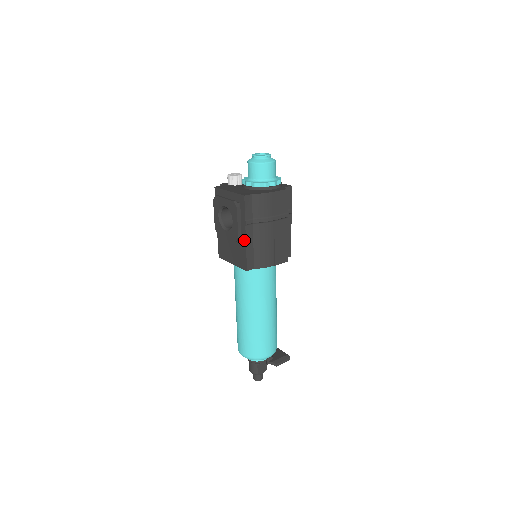
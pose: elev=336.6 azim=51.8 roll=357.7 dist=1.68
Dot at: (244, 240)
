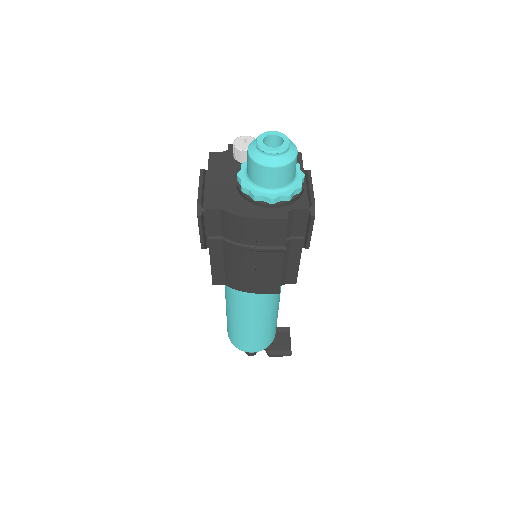
Dot at: (209, 253)
